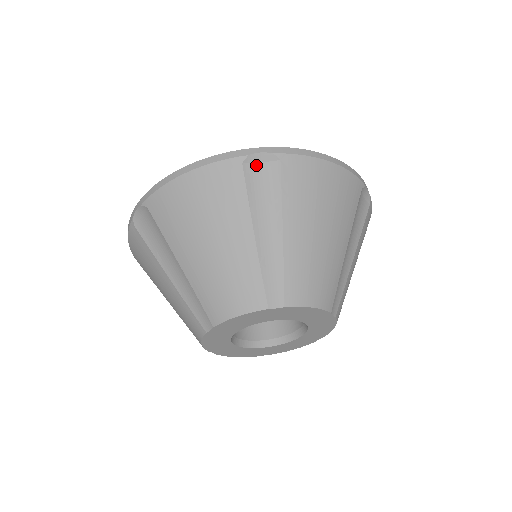
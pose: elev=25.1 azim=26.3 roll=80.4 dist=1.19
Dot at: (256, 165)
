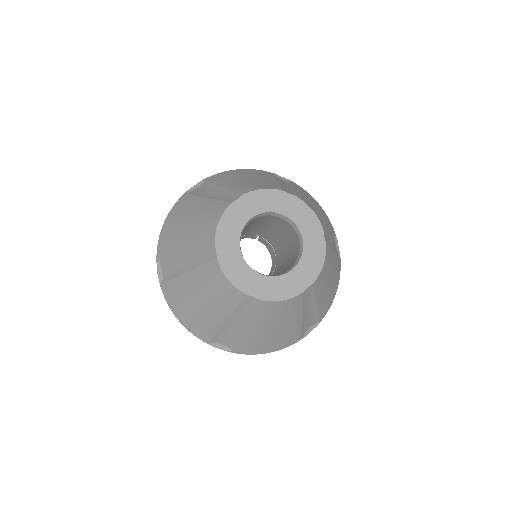
Dot at: (194, 190)
